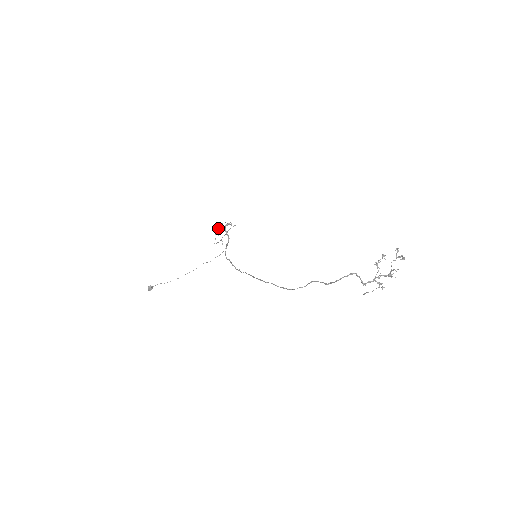
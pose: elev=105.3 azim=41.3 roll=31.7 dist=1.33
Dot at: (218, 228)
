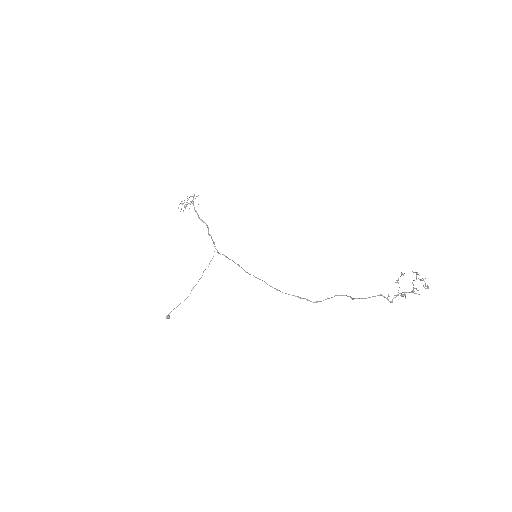
Dot at: occluded
